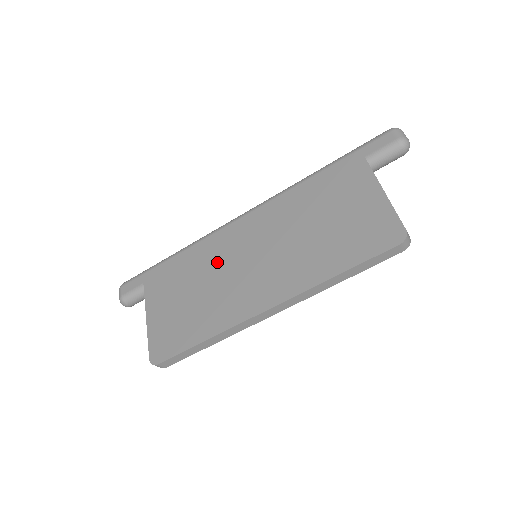
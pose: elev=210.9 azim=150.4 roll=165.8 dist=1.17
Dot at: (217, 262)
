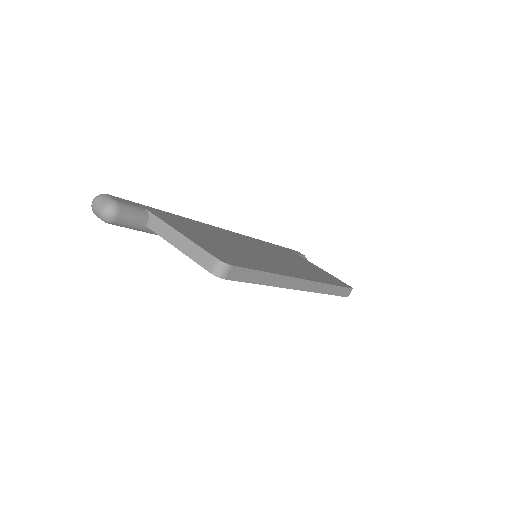
Dot at: (231, 239)
